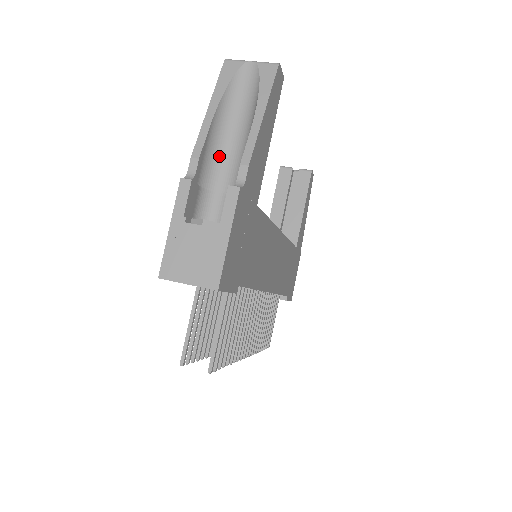
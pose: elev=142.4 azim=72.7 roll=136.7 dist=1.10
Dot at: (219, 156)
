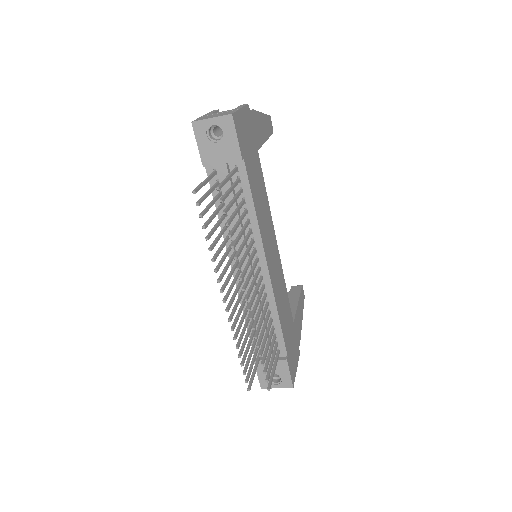
Dot at: occluded
